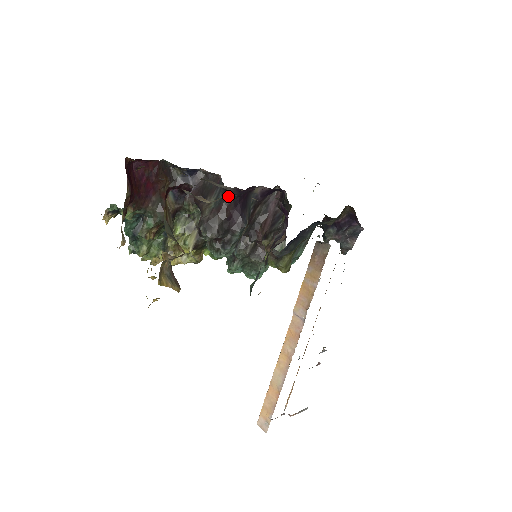
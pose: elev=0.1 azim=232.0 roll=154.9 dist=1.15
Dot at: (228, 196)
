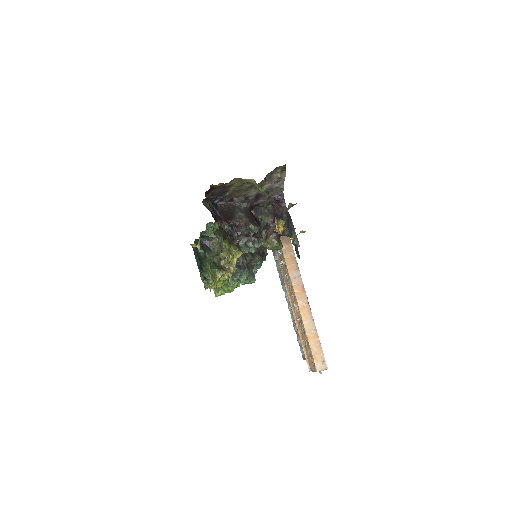
Dot at: (249, 206)
